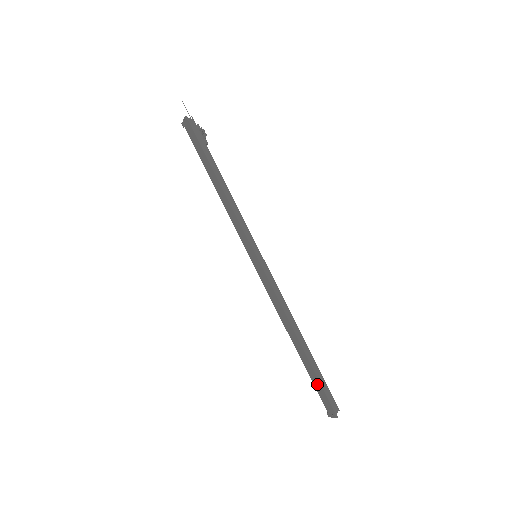
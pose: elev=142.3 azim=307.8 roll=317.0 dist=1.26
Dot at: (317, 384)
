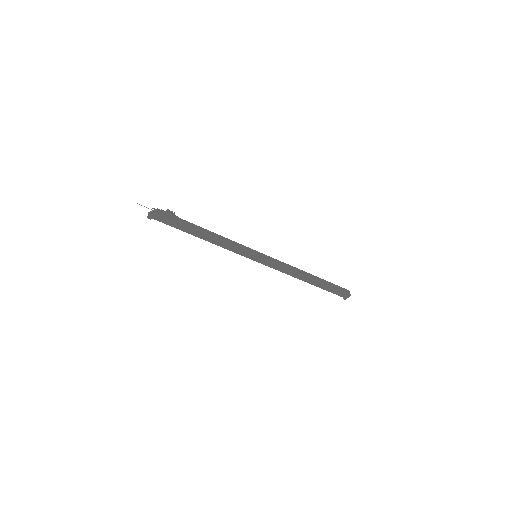
Dot at: (332, 289)
